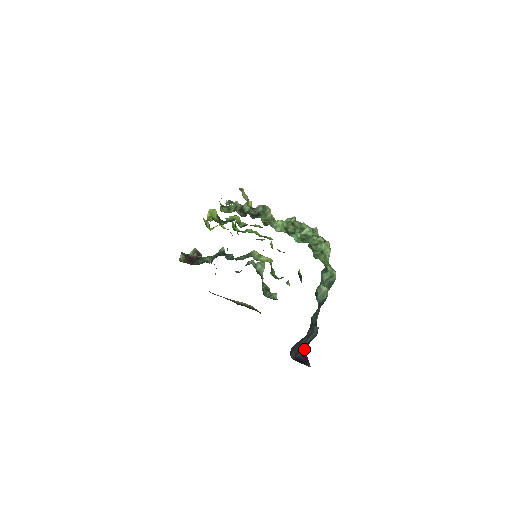
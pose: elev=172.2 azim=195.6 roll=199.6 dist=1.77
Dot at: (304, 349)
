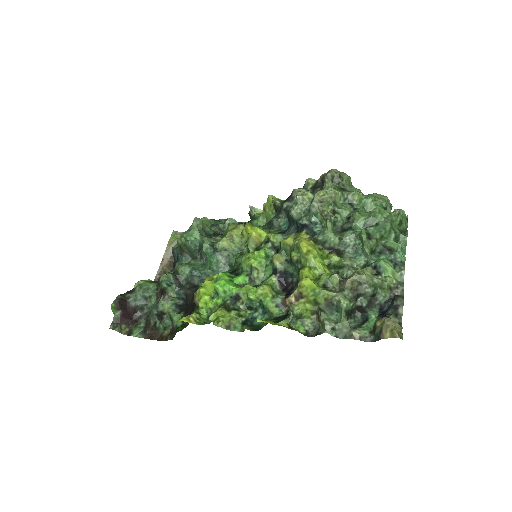
Dot at: occluded
